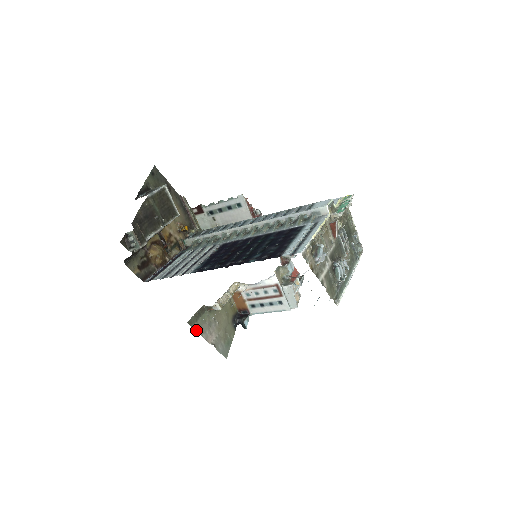
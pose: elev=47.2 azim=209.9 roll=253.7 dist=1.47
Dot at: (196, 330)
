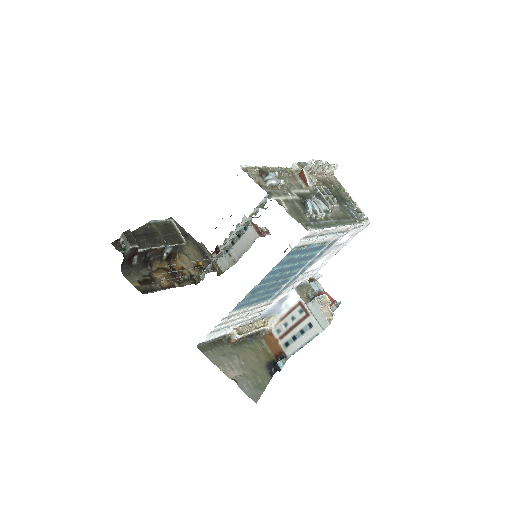
Dot at: (210, 359)
